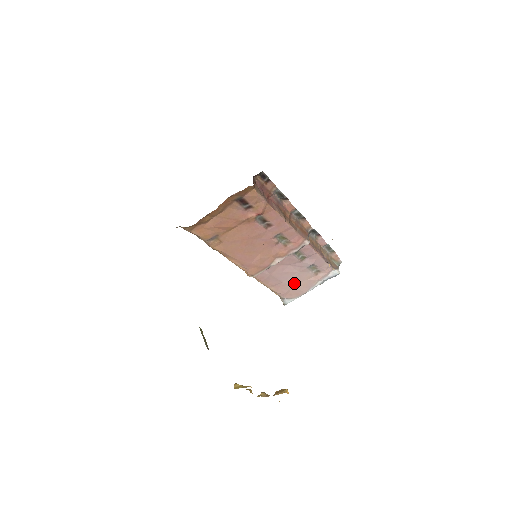
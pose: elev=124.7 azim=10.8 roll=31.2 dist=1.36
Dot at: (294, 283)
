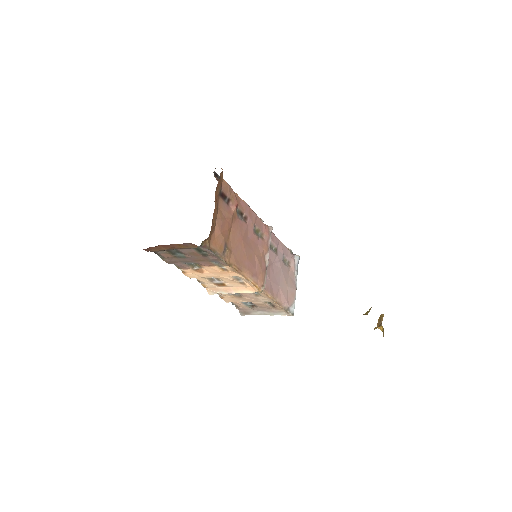
Dot at: (285, 283)
